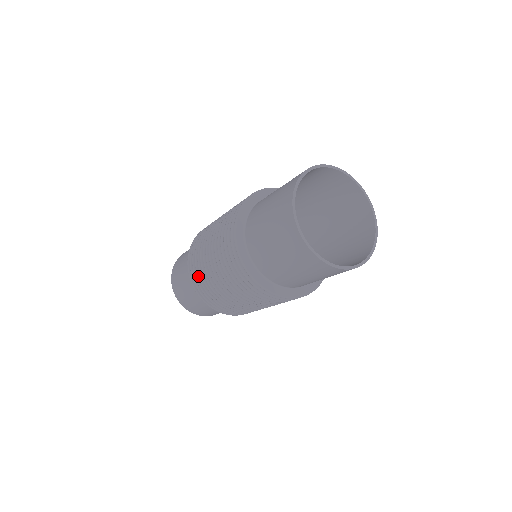
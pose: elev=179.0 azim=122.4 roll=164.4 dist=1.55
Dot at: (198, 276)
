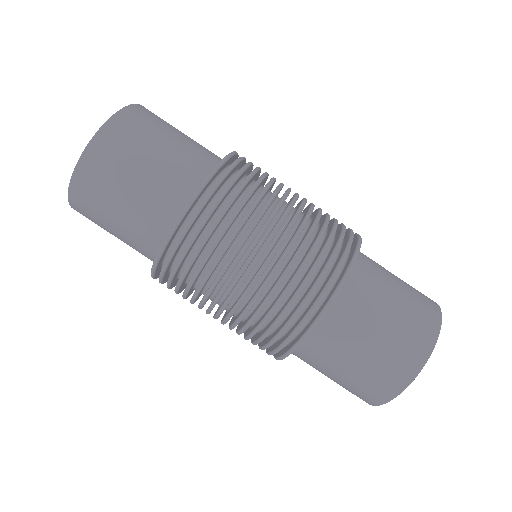
Dot at: (197, 253)
